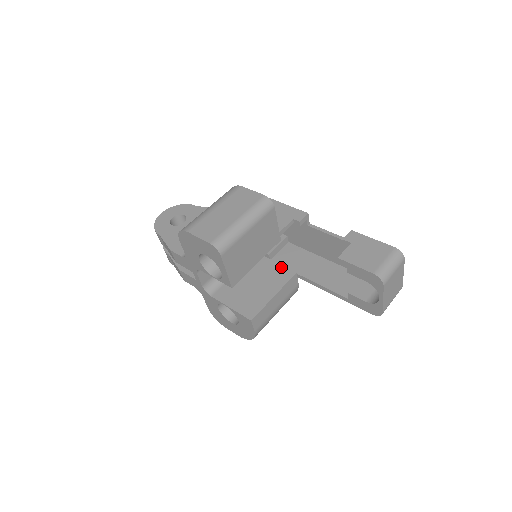
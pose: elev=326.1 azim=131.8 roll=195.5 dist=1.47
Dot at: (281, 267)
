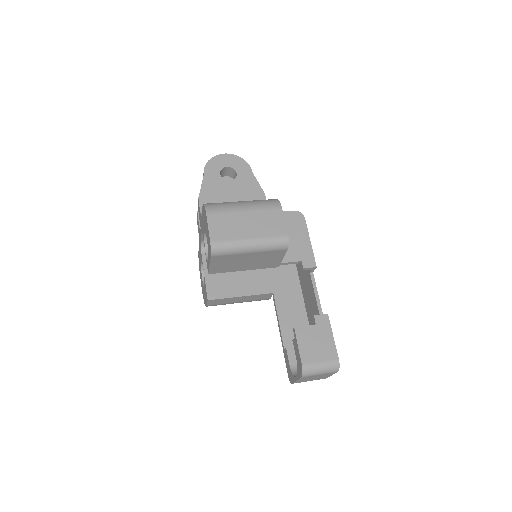
Dot at: (268, 277)
